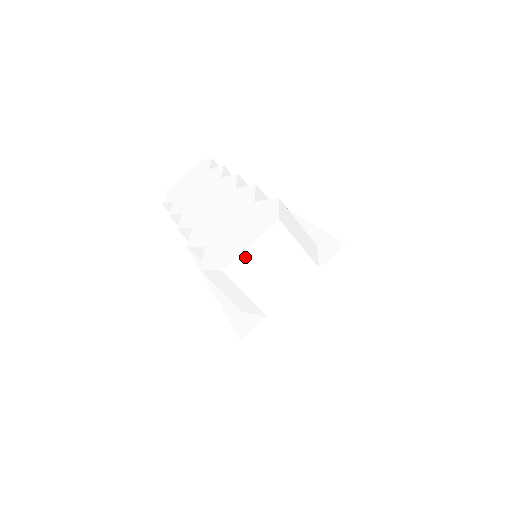
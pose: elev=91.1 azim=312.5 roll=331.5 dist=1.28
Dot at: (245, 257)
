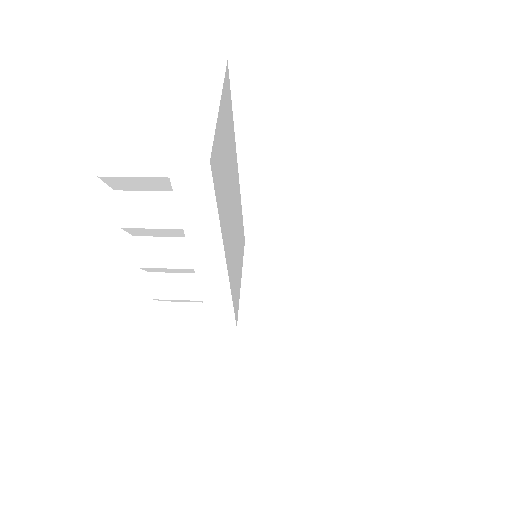
Dot at: (103, 113)
